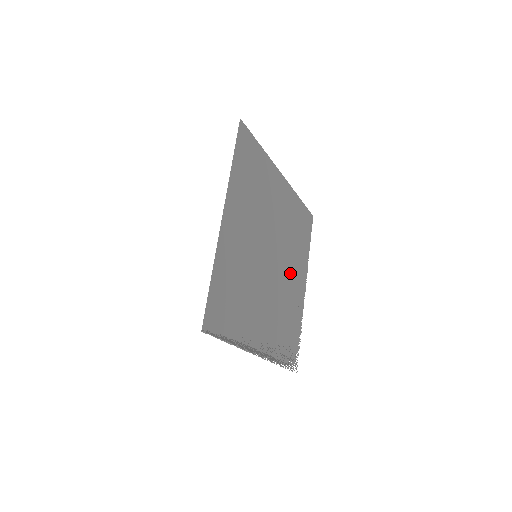
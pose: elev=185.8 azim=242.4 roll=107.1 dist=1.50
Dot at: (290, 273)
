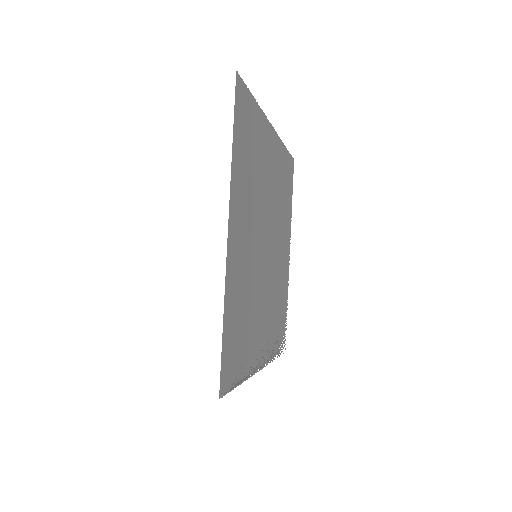
Dot at: (280, 248)
